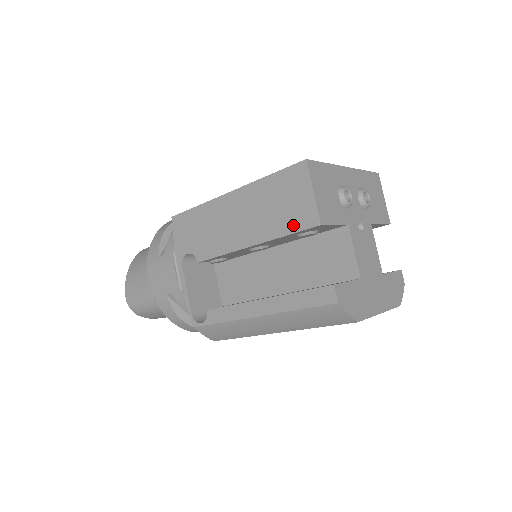
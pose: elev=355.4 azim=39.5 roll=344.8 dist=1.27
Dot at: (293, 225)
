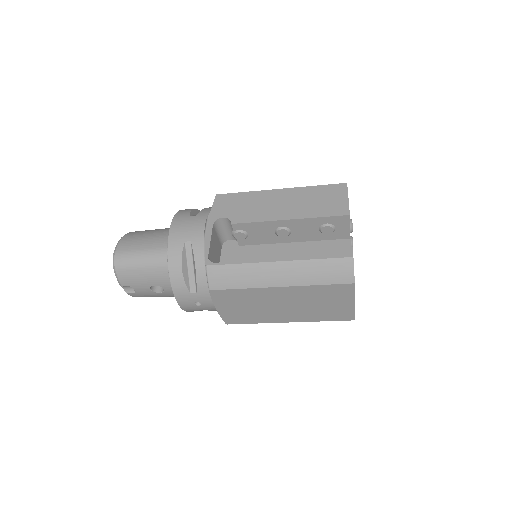
Dot at: (328, 212)
